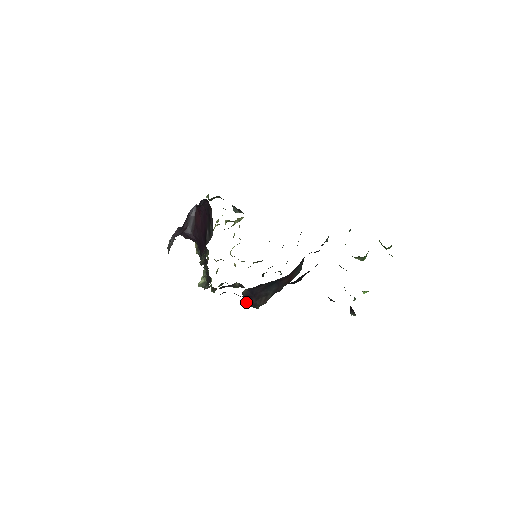
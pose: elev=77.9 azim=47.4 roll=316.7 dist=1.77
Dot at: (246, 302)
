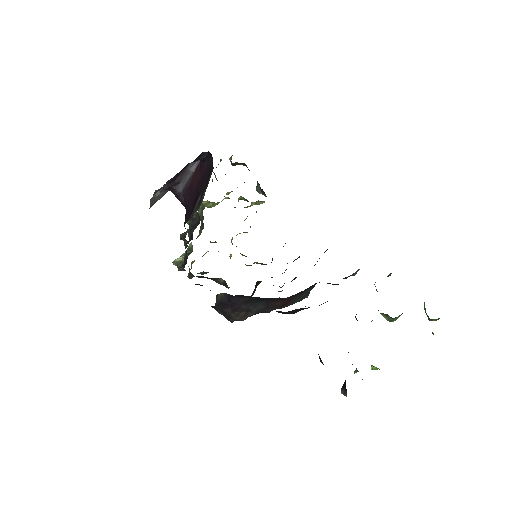
Dot at: (219, 308)
